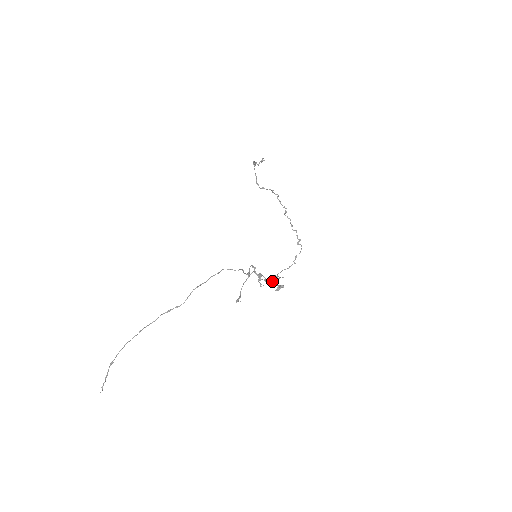
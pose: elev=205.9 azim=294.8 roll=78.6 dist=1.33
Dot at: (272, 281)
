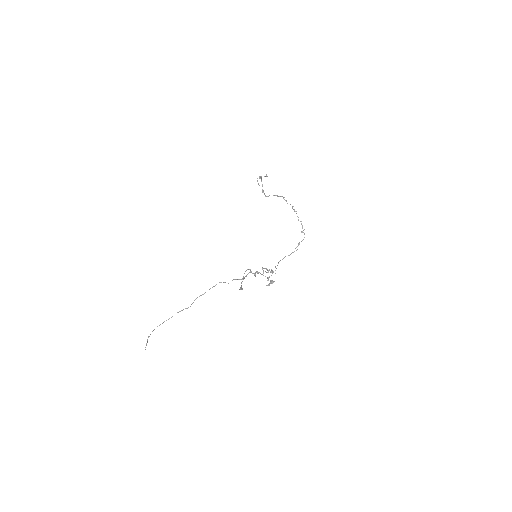
Dot at: (271, 271)
